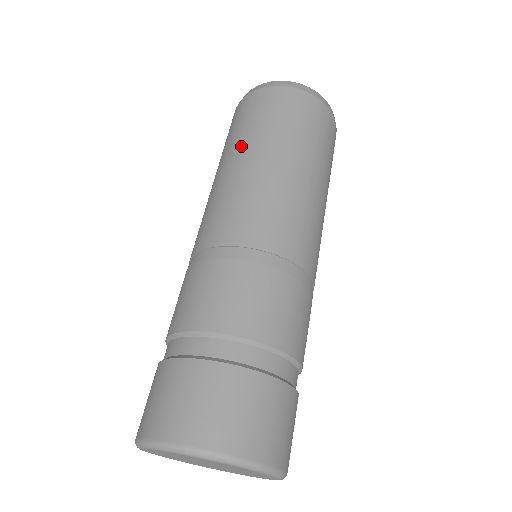
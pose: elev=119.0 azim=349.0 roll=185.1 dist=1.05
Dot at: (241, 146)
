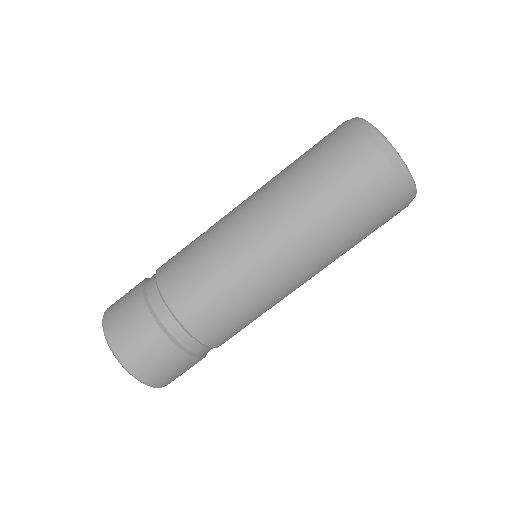
Dot at: (288, 170)
